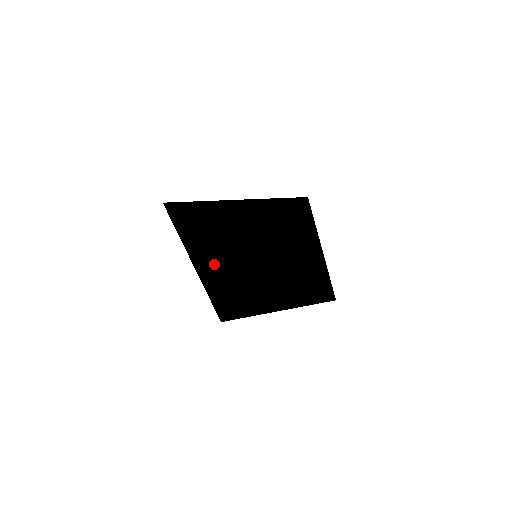
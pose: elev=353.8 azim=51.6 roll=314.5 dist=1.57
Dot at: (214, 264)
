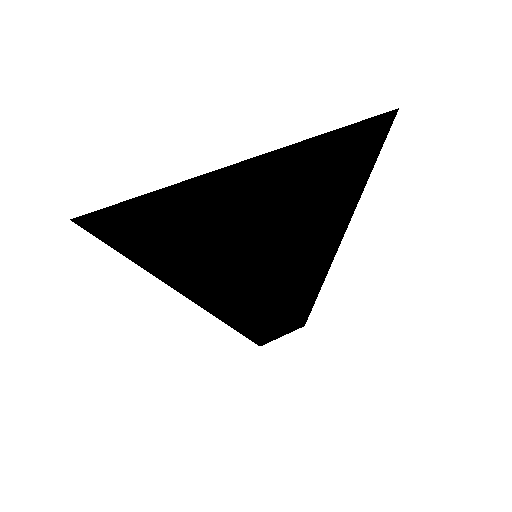
Dot at: (224, 264)
